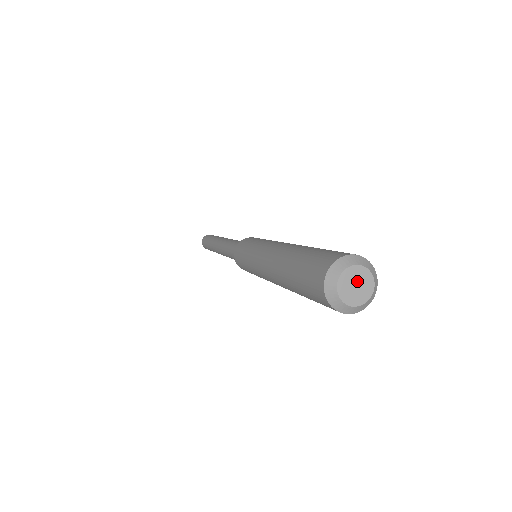
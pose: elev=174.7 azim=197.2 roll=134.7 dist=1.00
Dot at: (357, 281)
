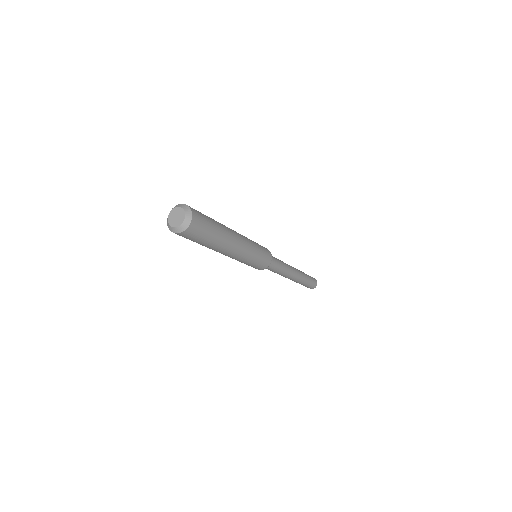
Dot at: (177, 215)
